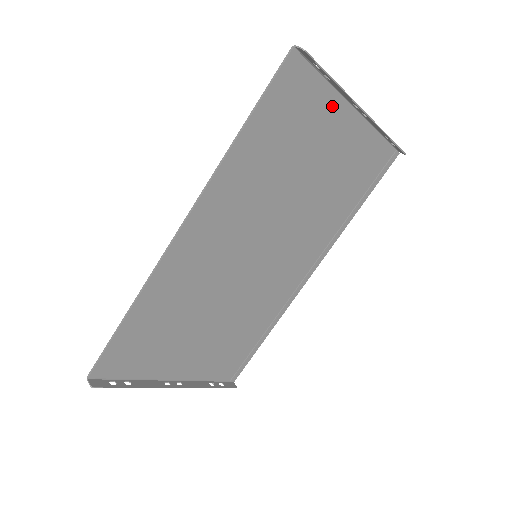
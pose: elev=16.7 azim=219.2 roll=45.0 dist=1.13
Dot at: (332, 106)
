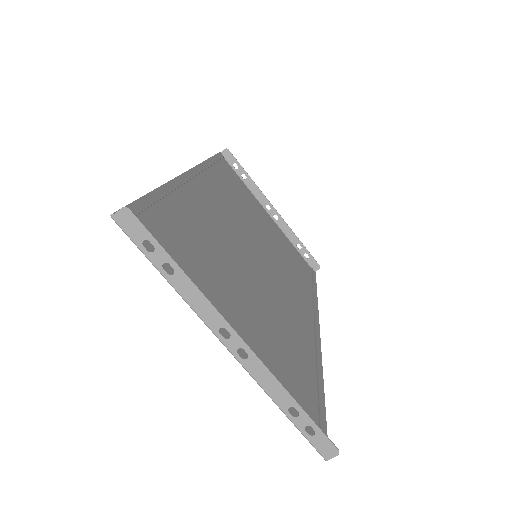
Dot at: (254, 200)
